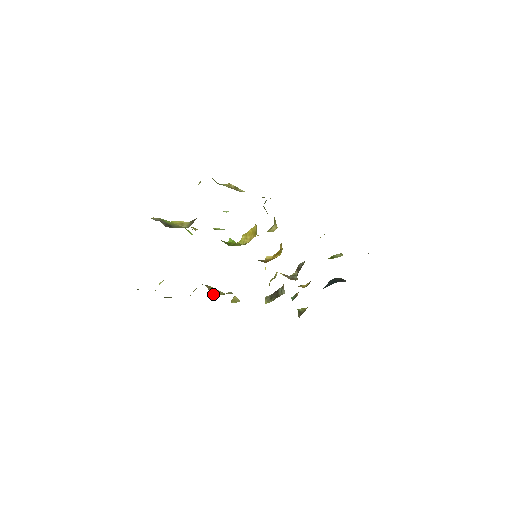
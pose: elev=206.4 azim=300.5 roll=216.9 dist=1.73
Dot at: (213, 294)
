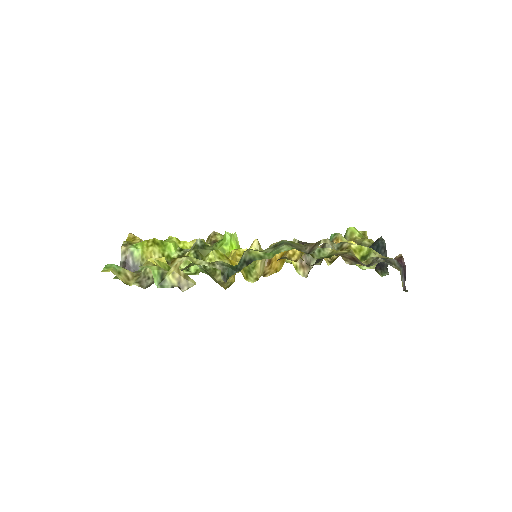
Dot at: occluded
